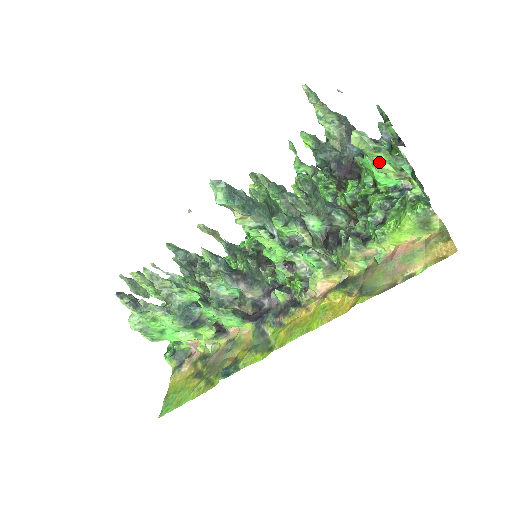
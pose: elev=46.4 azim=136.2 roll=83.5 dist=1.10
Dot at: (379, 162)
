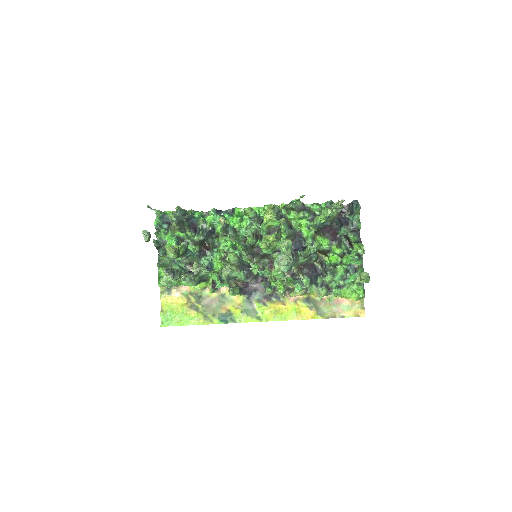
Dot at: (363, 280)
